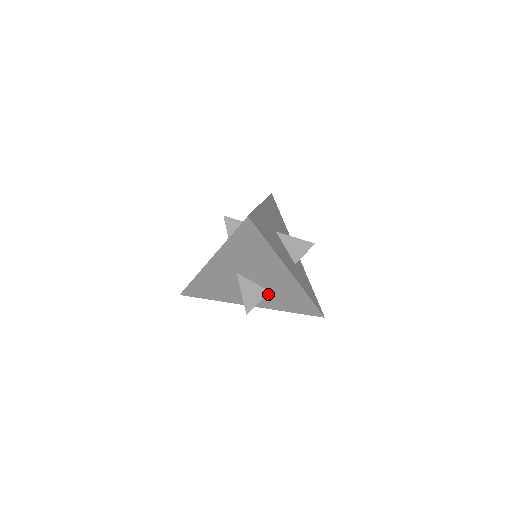
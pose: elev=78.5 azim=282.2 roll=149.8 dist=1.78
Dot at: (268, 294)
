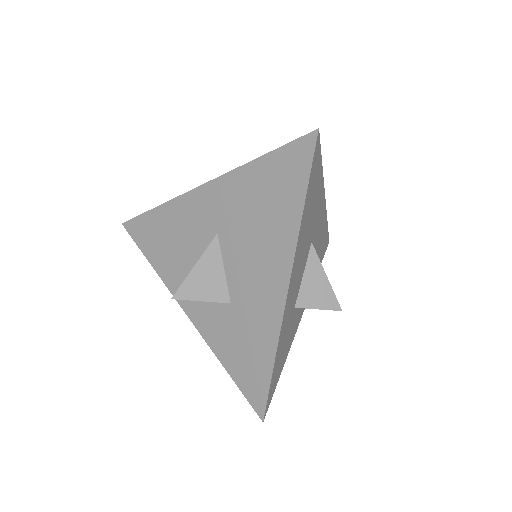
Dot at: (225, 308)
